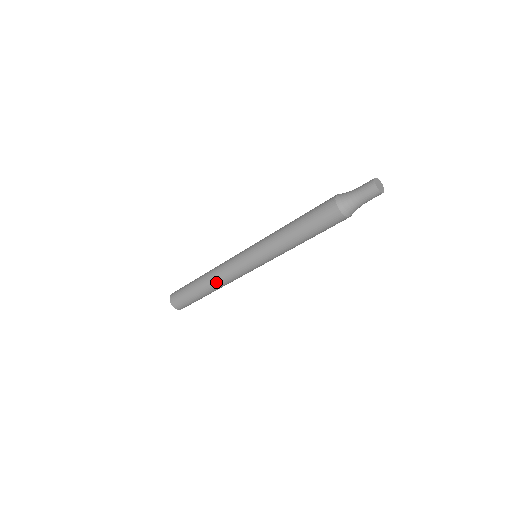
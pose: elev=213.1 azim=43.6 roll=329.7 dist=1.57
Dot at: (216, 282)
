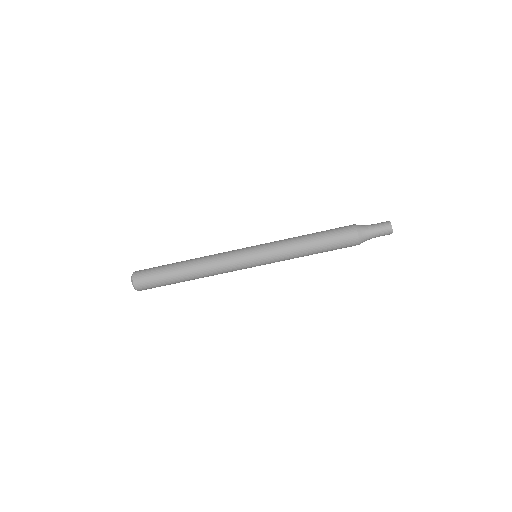
Dot at: (206, 272)
